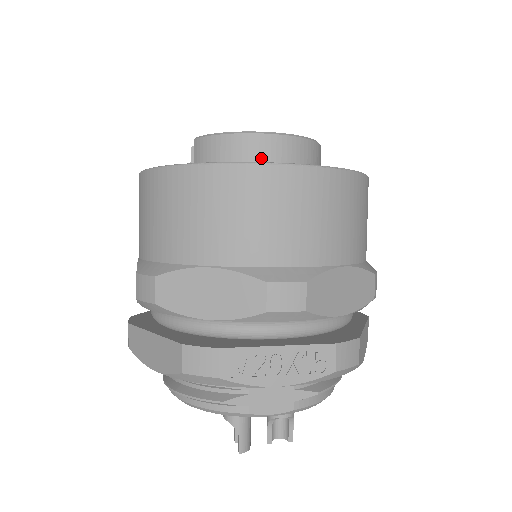
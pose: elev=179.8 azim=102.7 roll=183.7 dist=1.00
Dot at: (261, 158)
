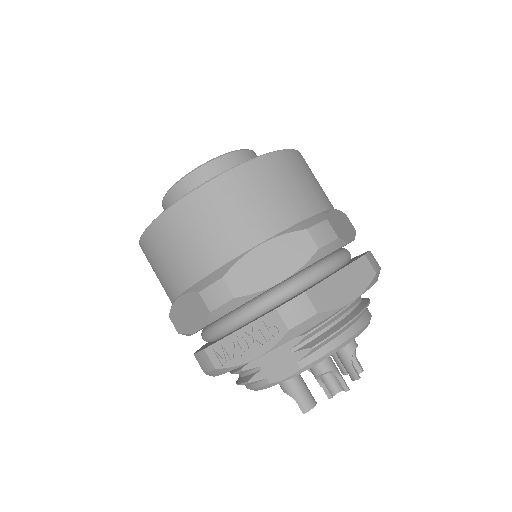
Dot at: occluded
